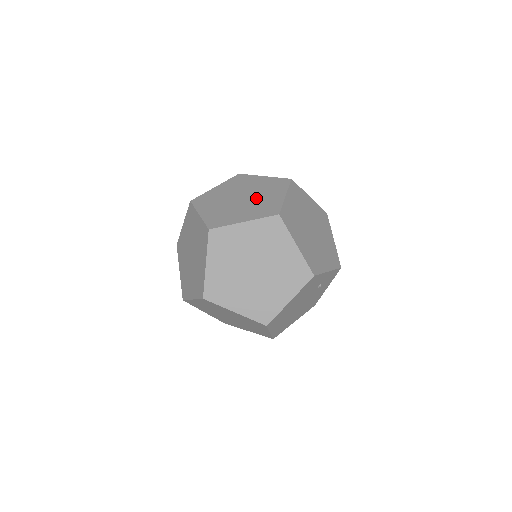
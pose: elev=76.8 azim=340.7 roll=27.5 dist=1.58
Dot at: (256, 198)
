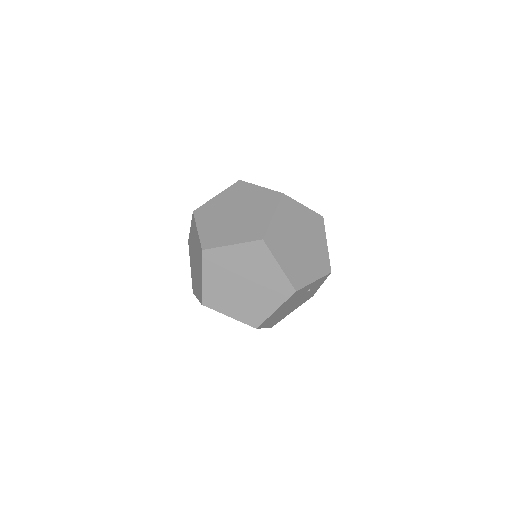
Dot at: (248, 215)
